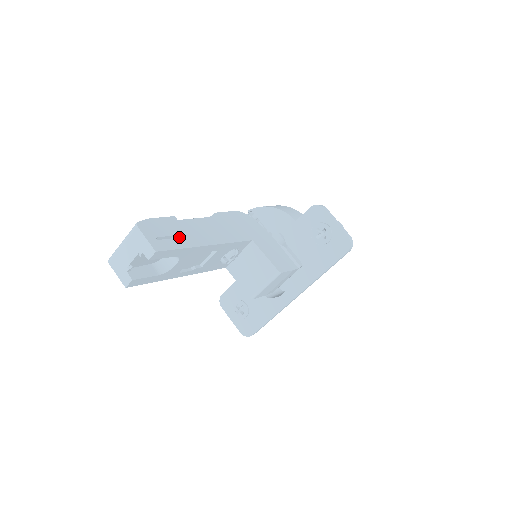
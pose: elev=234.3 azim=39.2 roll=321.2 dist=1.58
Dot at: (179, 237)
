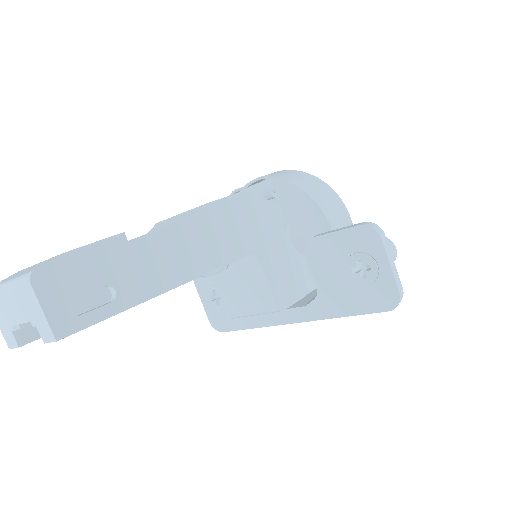
Dot at: (119, 285)
